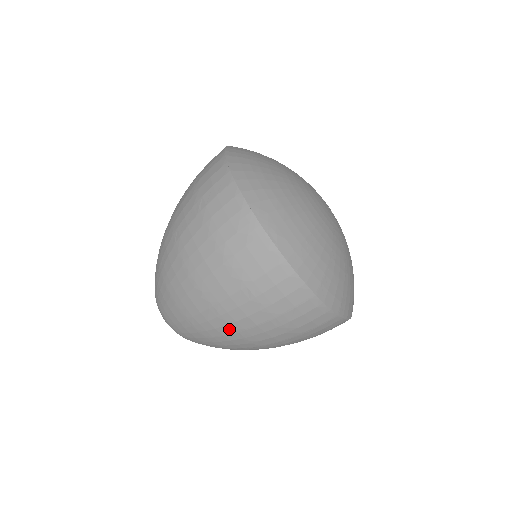
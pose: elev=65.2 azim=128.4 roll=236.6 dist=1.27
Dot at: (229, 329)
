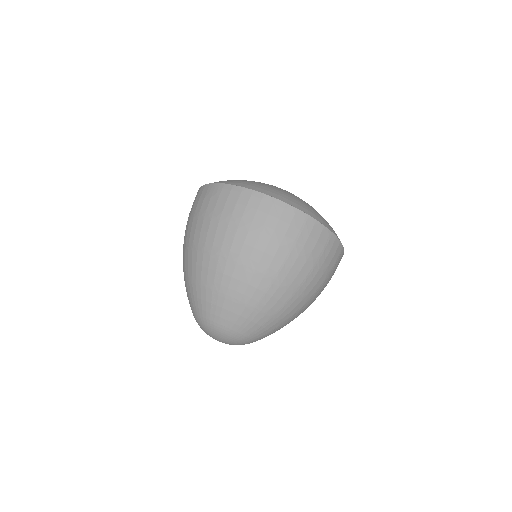
Dot at: (240, 268)
